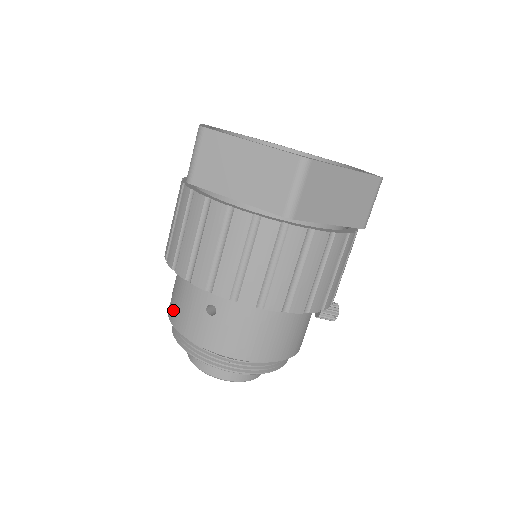
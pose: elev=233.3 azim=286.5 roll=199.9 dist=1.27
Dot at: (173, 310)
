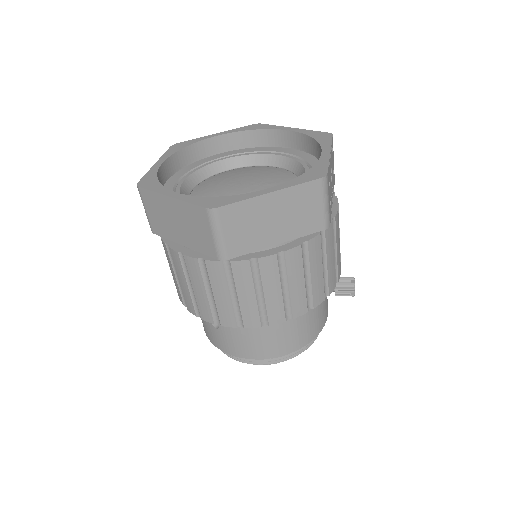
Dot at: occluded
